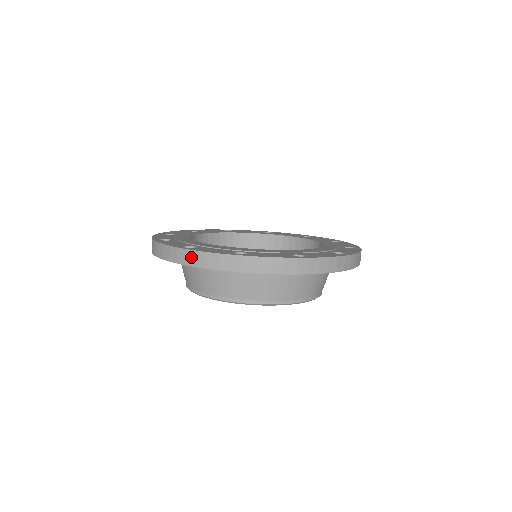
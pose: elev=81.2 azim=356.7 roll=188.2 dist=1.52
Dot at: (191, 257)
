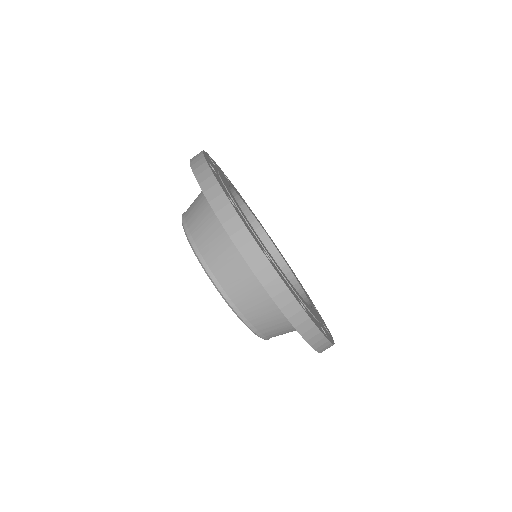
Dot at: (227, 213)
